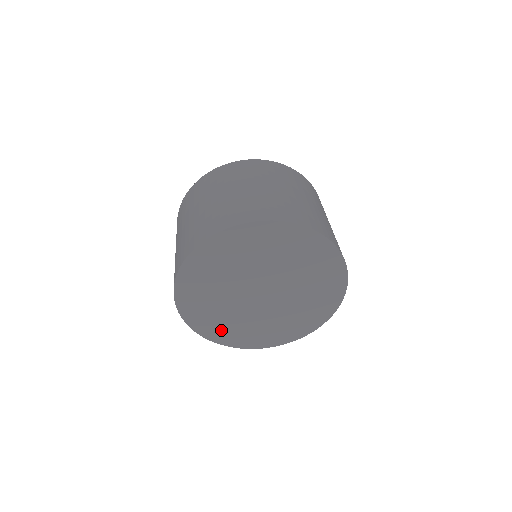
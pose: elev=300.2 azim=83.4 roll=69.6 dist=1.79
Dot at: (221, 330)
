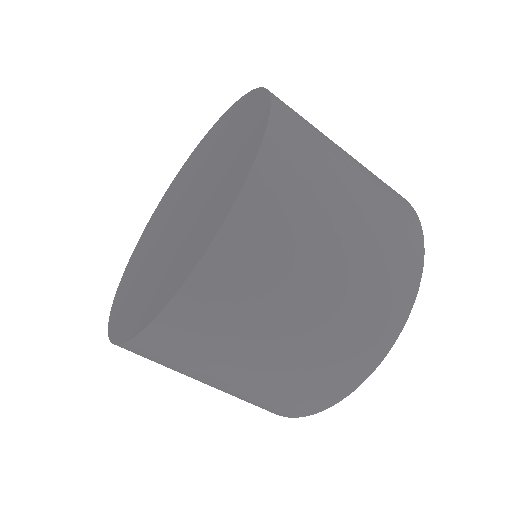
Dot at: occluded
